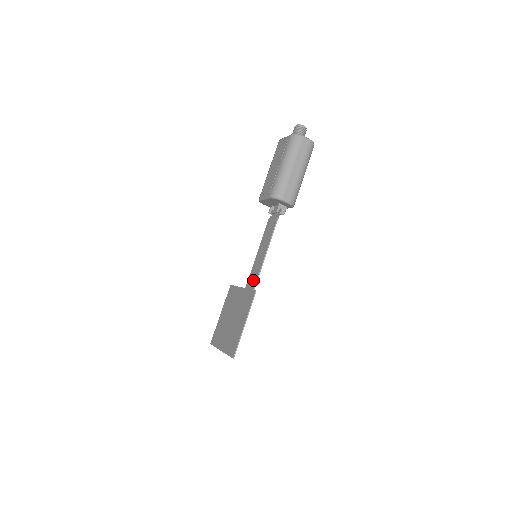
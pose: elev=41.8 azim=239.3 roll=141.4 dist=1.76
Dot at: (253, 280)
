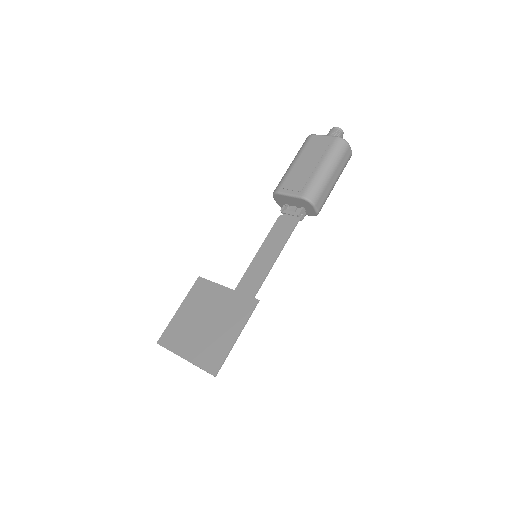
Dot at: (252, 285)
